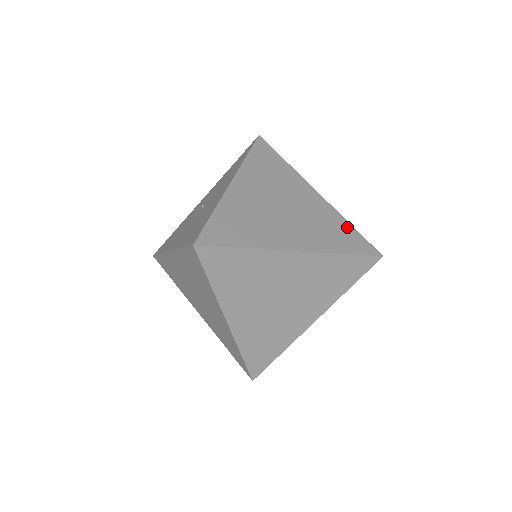
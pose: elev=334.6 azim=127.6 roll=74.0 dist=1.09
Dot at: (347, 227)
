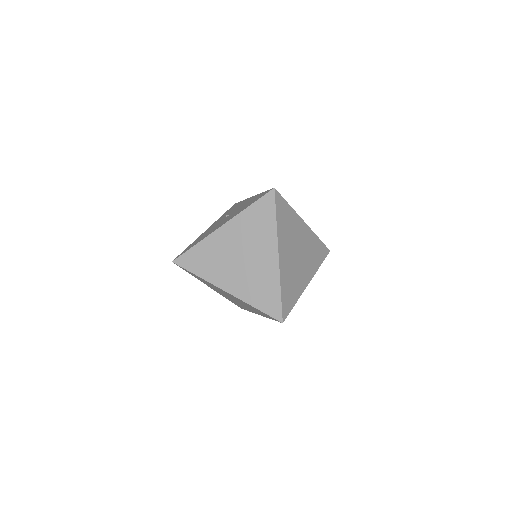
Dot at: occluded
